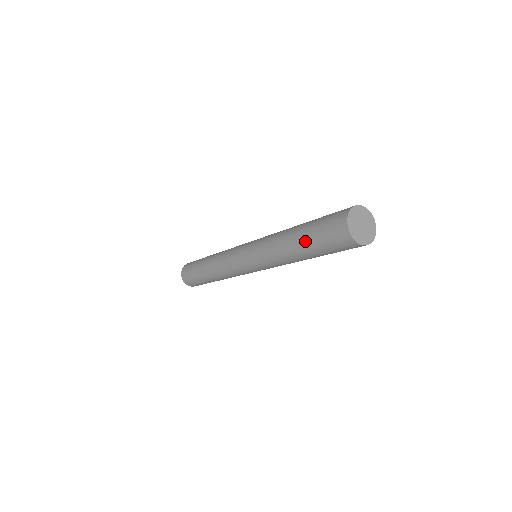
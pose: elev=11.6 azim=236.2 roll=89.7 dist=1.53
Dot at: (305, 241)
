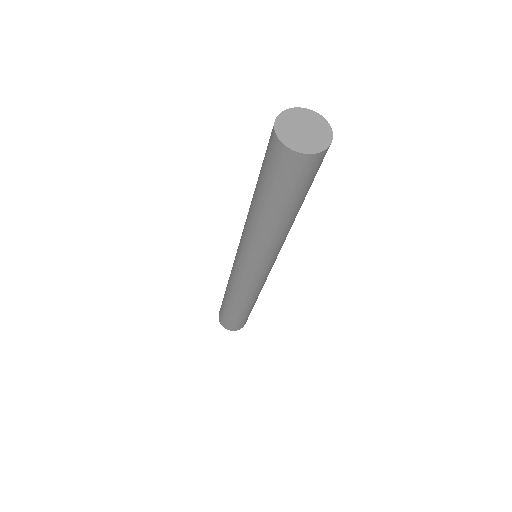
Dot at: (259, 192)
